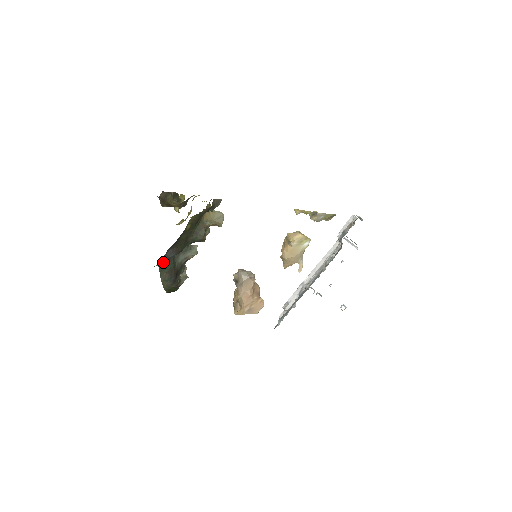
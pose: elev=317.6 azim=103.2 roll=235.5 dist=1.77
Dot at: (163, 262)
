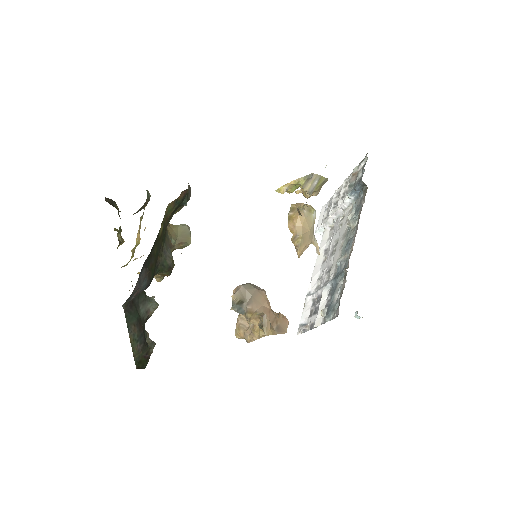
Dot at: (128, 306)
